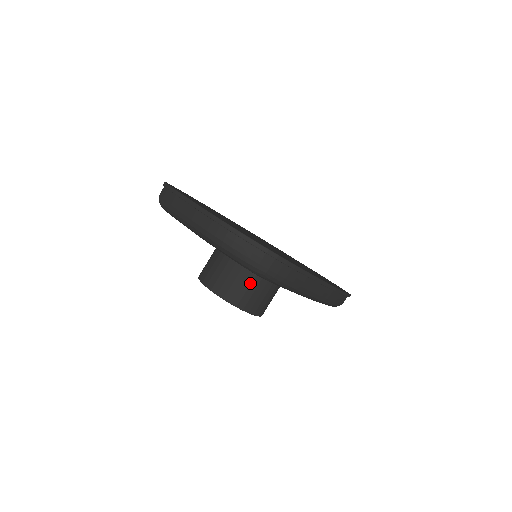
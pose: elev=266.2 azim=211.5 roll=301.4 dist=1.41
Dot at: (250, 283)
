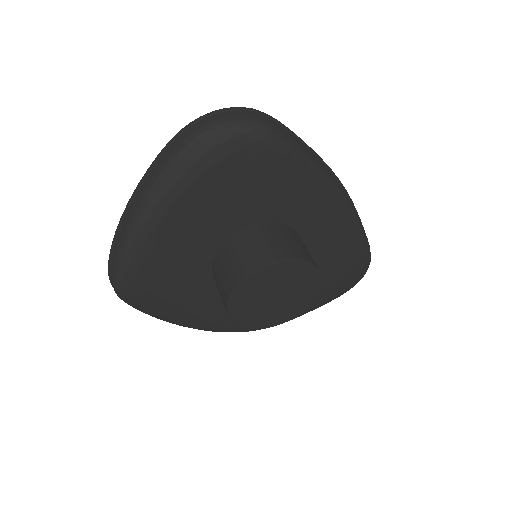
Dot at: (272, 235)
